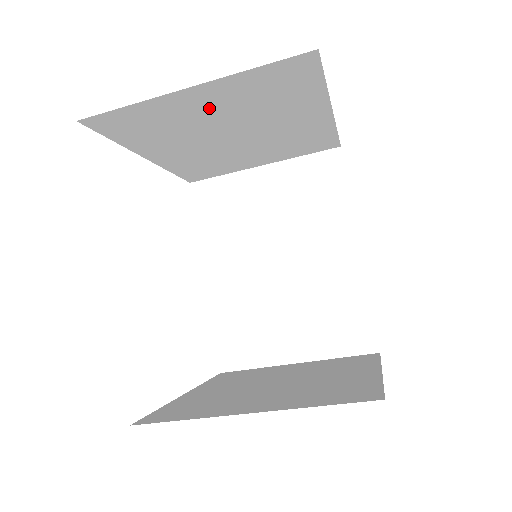
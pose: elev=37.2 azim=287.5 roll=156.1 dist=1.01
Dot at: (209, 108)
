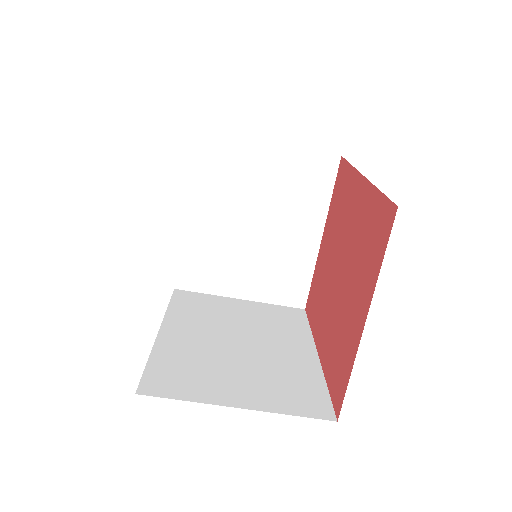
Dot at: (264, 174)
